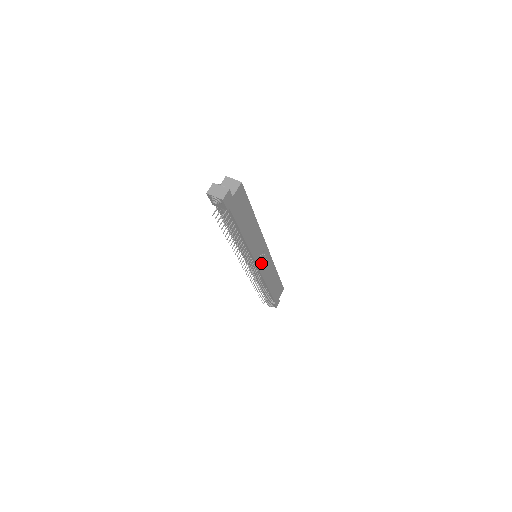
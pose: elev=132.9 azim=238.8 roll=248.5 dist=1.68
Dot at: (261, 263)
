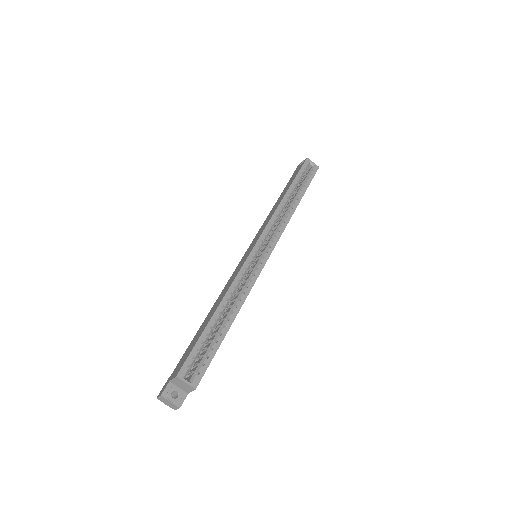
Dot at: occluded
